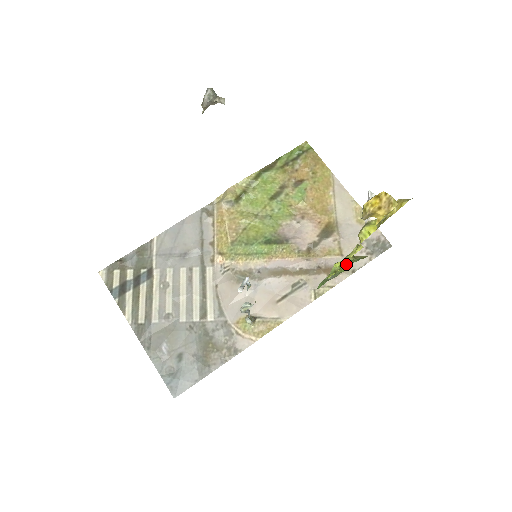
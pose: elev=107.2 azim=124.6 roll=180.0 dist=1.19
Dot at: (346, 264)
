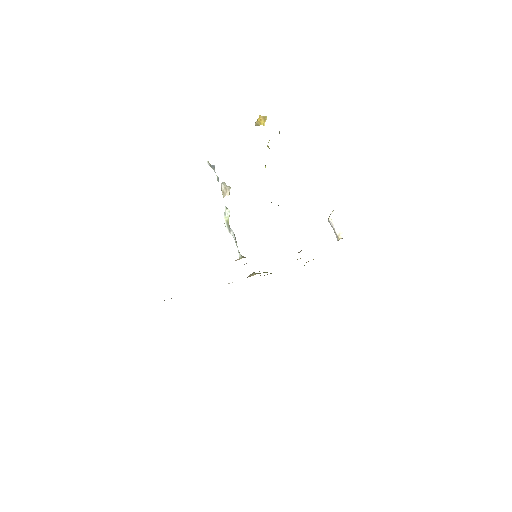
Dot at: occluded
